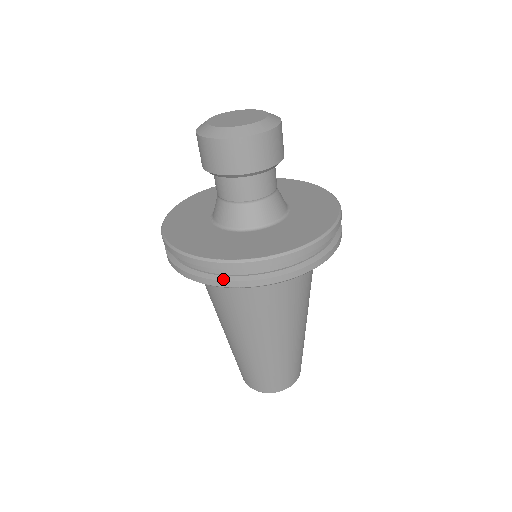
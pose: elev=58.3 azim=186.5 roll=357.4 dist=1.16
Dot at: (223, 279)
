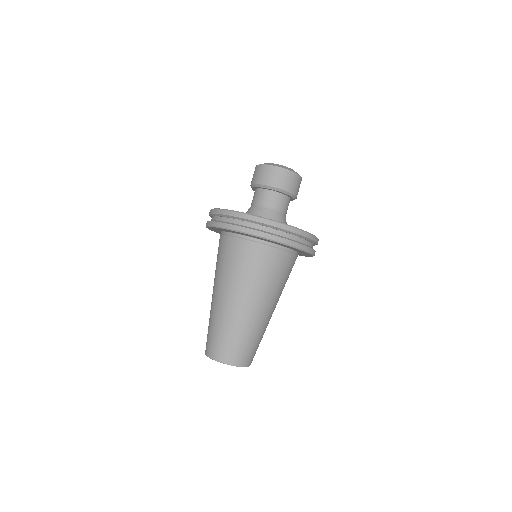
Dot at: (212, 221)
